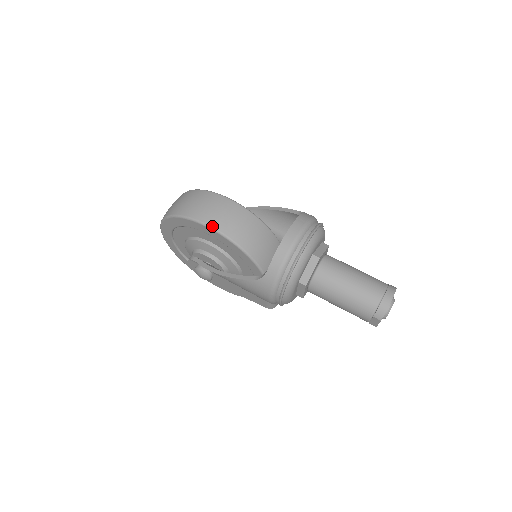
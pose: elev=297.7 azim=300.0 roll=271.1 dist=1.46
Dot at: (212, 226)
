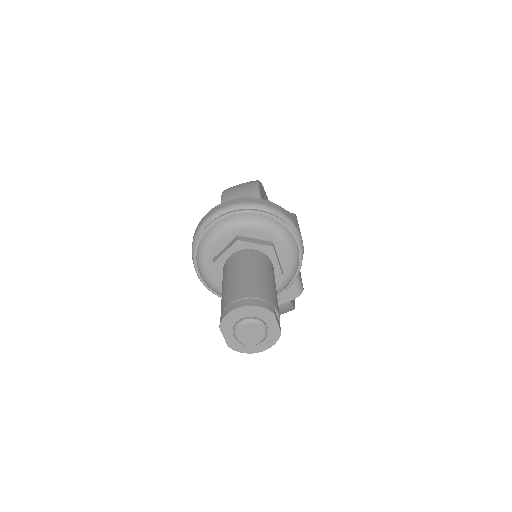
Dot at: (222, 197)
